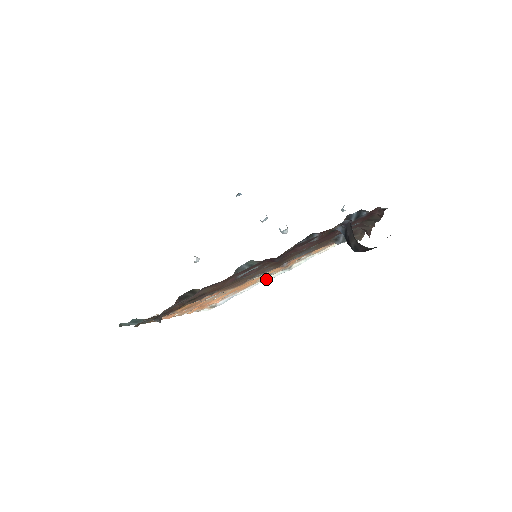
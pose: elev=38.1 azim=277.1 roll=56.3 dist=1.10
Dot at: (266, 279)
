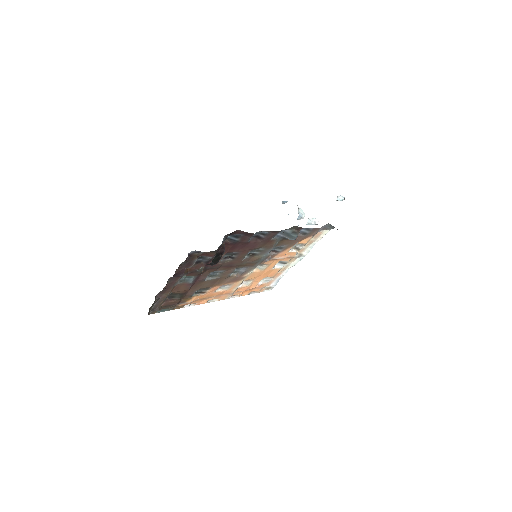
Dot at: (292, 265)
